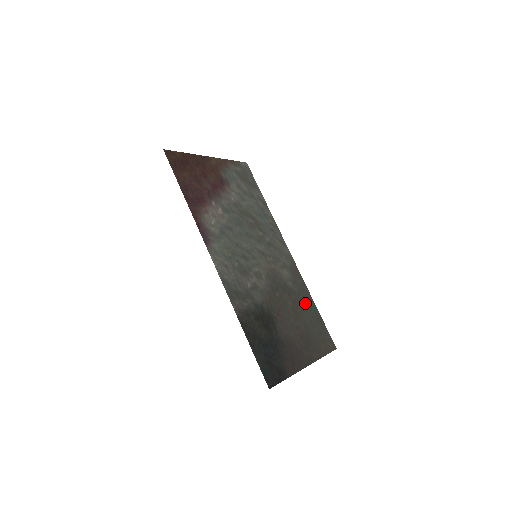
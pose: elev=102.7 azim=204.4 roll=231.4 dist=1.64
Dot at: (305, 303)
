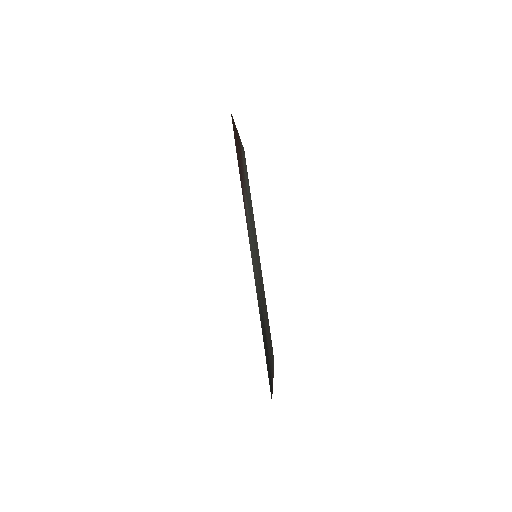
Dot at: (266, 312)
